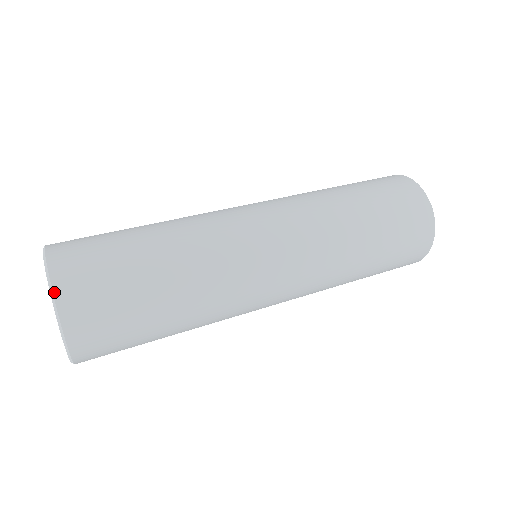
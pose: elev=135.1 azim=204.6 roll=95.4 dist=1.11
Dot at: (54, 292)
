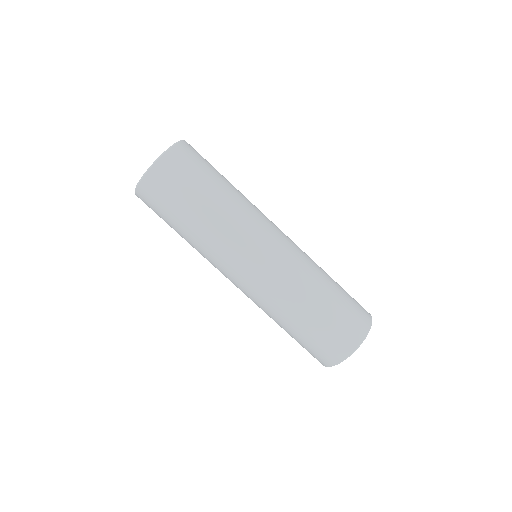
Dot at: (184, 140)
